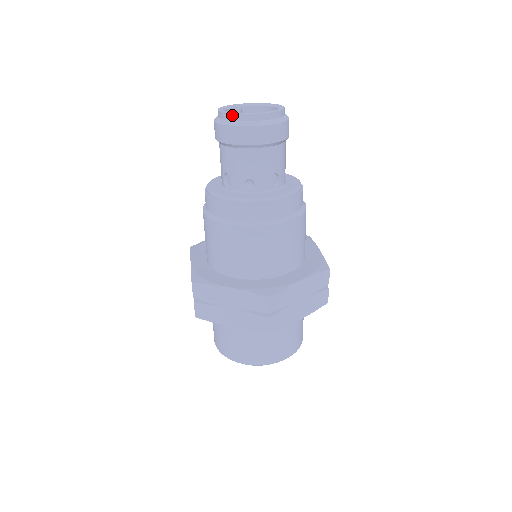
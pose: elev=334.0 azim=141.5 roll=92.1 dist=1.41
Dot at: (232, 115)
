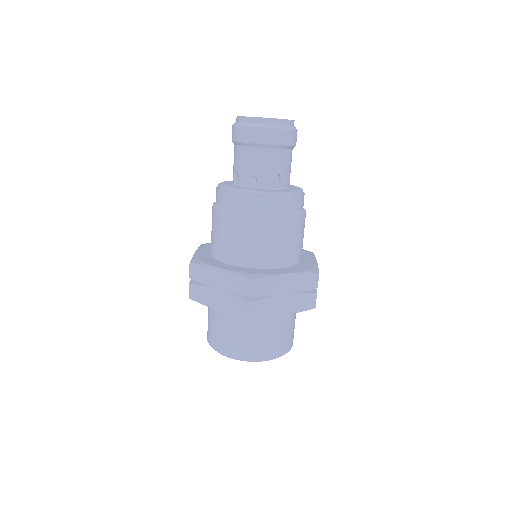
Dot at: (245, 118)
